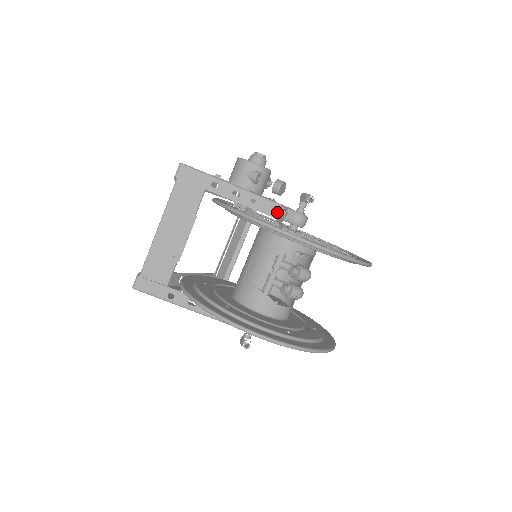
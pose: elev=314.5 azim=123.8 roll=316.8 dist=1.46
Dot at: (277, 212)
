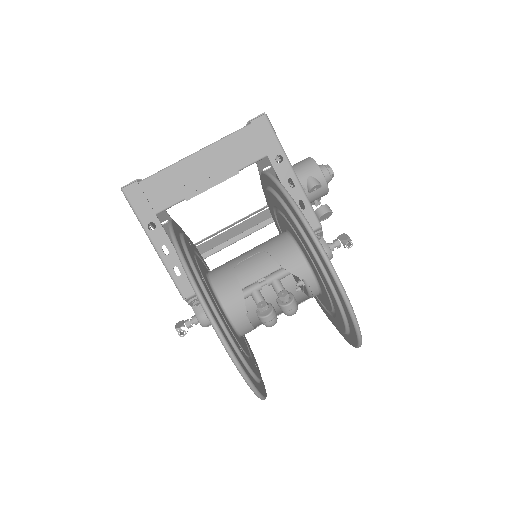
Dot at: (313, 230)
